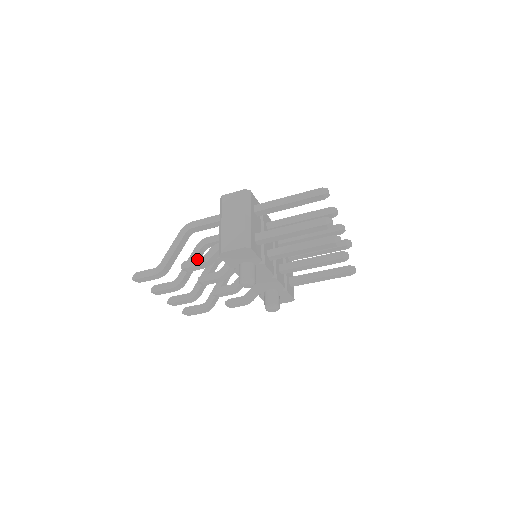
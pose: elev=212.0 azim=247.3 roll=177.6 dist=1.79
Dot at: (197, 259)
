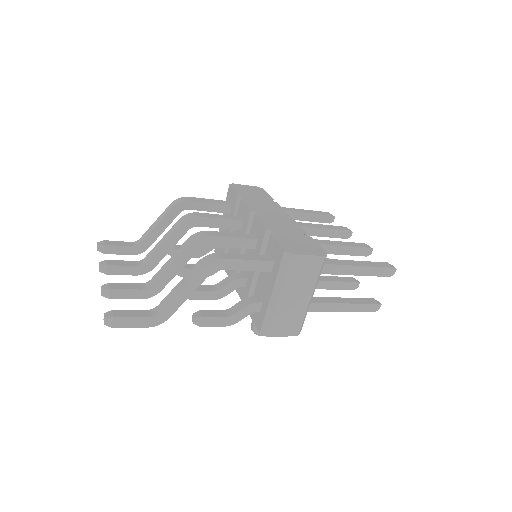
Dot at: (222, 319)
